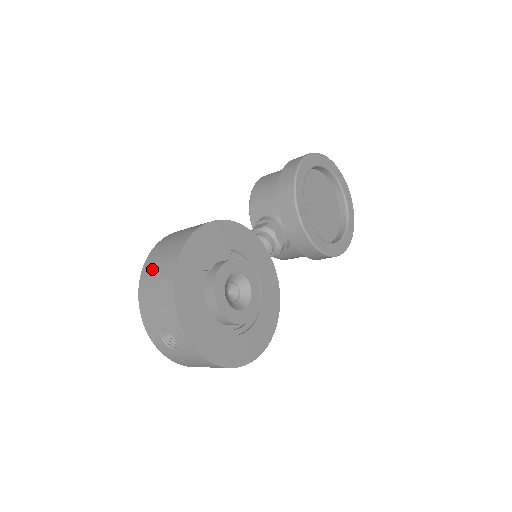
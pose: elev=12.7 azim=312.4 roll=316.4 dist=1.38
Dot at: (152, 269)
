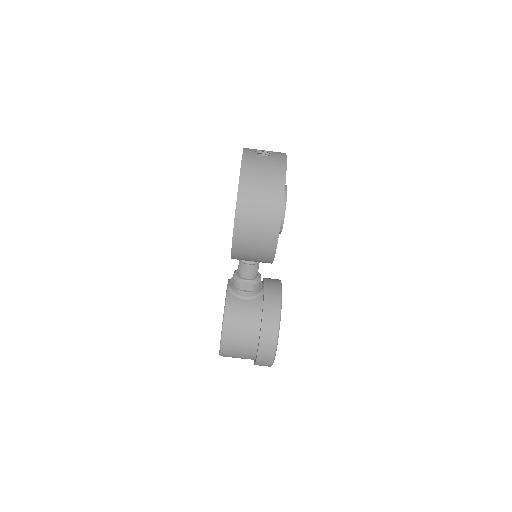
Dot at: occluded
